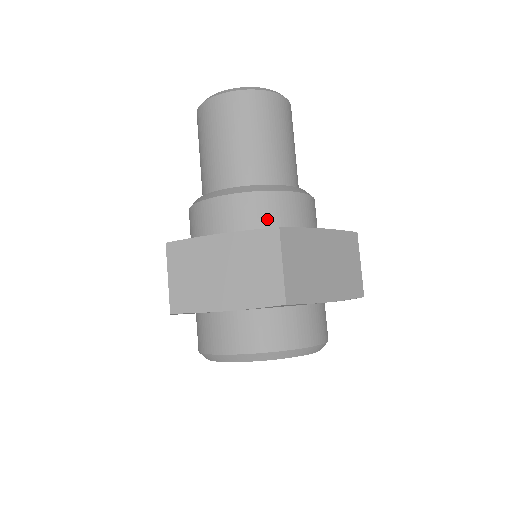
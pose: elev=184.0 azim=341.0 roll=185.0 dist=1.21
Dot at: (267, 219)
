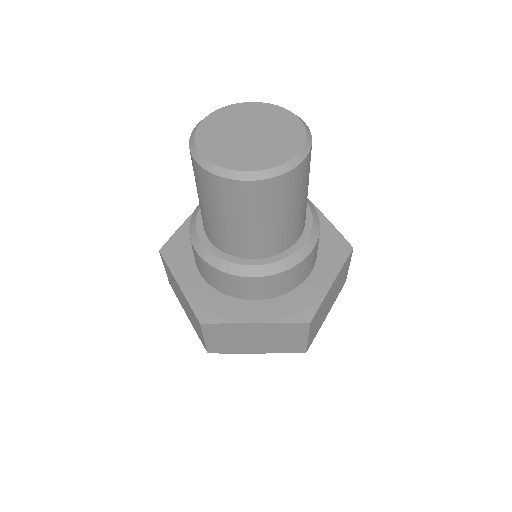
Dot at: (221, 286)
